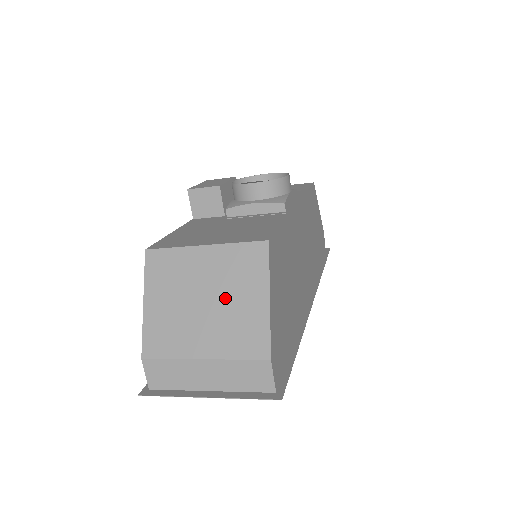
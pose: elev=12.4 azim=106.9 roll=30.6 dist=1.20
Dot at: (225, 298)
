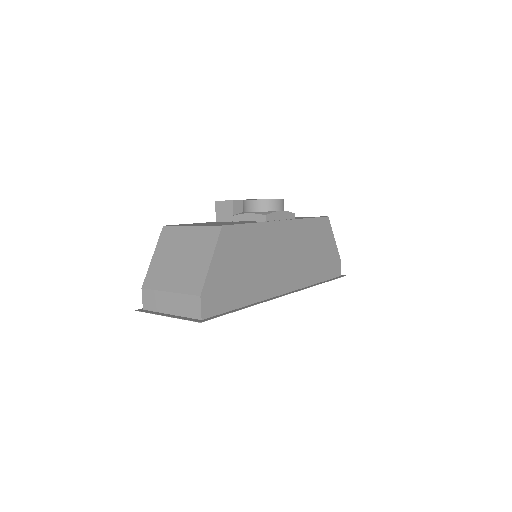
Dot at: (191, 257)
